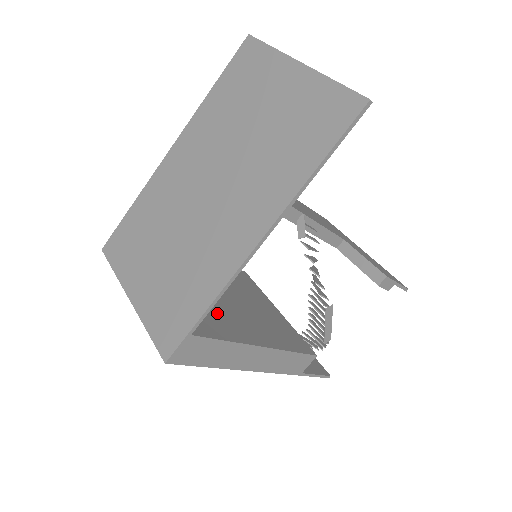
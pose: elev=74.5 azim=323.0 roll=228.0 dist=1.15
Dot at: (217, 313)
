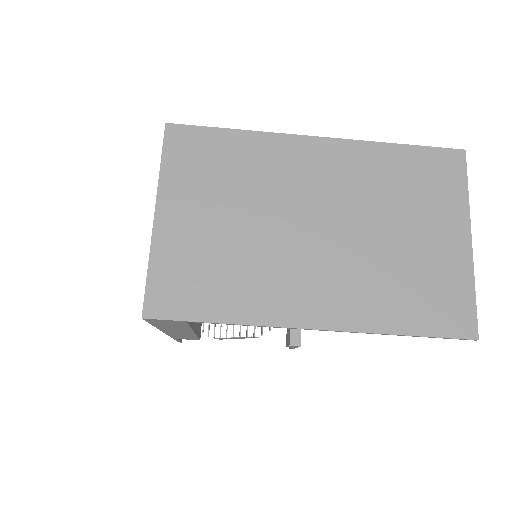
Dot at: occluded
